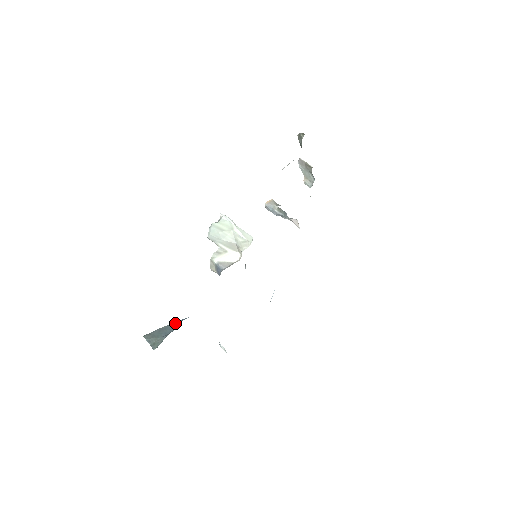
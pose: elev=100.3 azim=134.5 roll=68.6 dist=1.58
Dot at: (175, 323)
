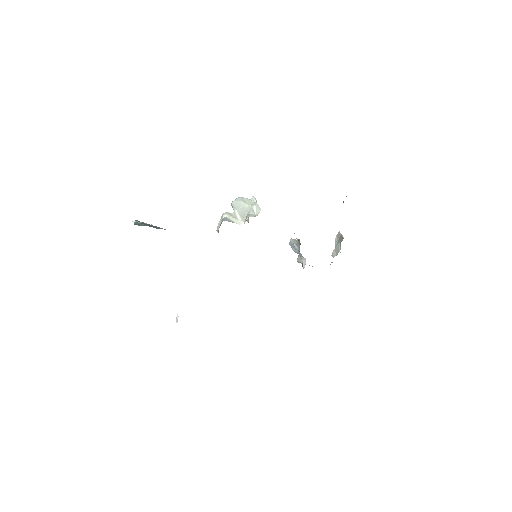
Dot at: occluded
